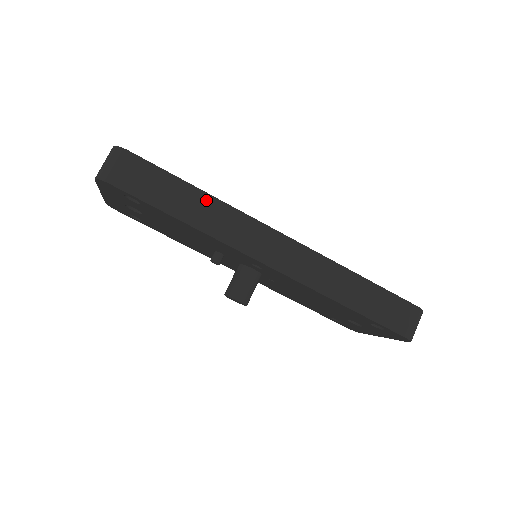
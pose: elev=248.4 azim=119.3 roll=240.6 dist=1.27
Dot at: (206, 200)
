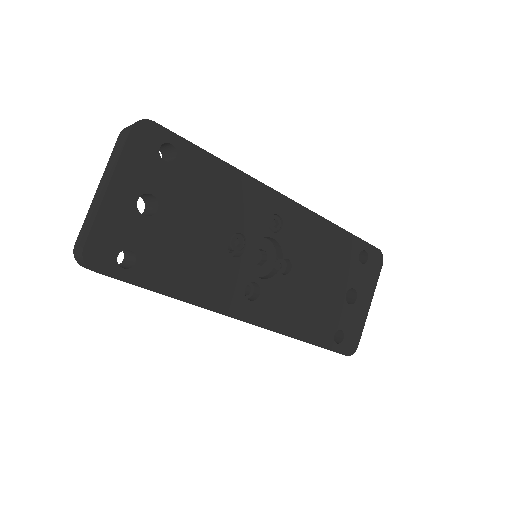
Dot at: occluded
